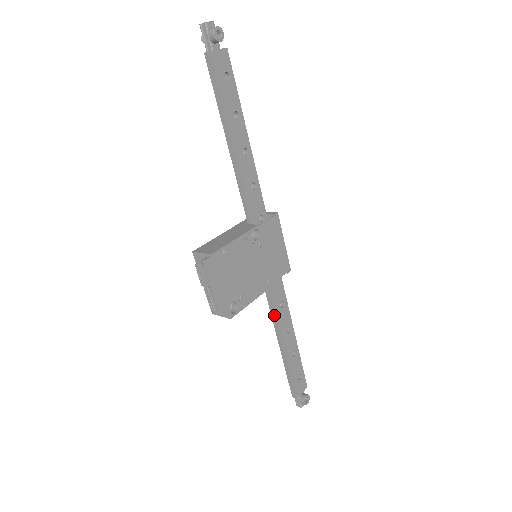
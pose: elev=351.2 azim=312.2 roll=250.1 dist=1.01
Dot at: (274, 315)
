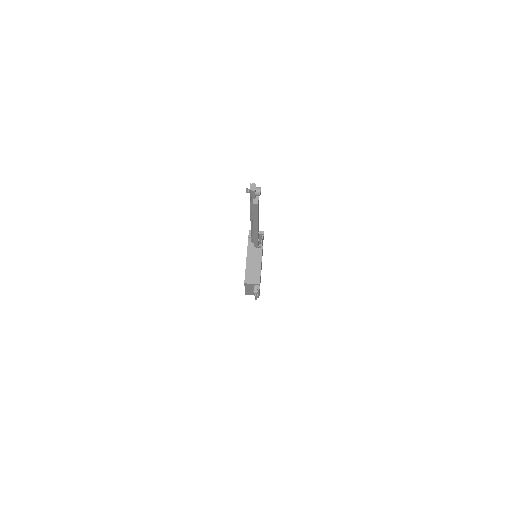
Dot at: occluded
